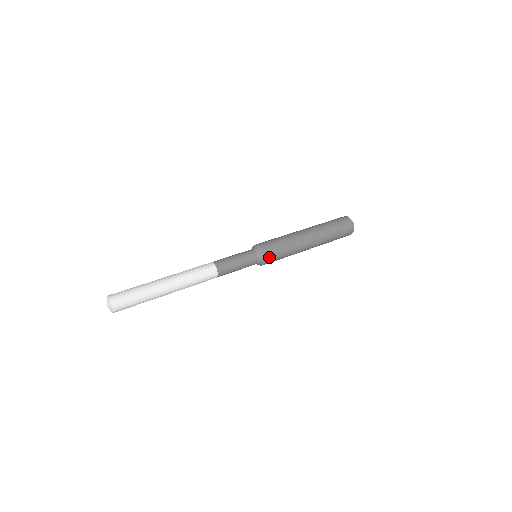
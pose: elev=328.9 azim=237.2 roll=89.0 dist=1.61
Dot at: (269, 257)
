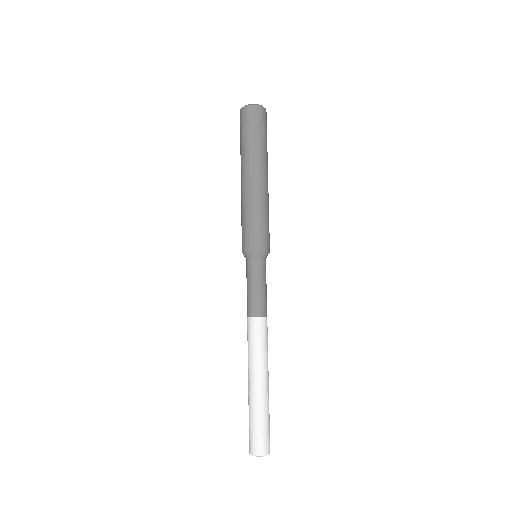
Dot at: (269, 245)
